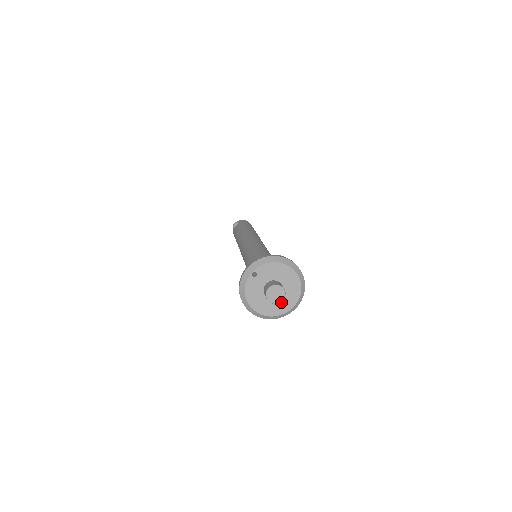
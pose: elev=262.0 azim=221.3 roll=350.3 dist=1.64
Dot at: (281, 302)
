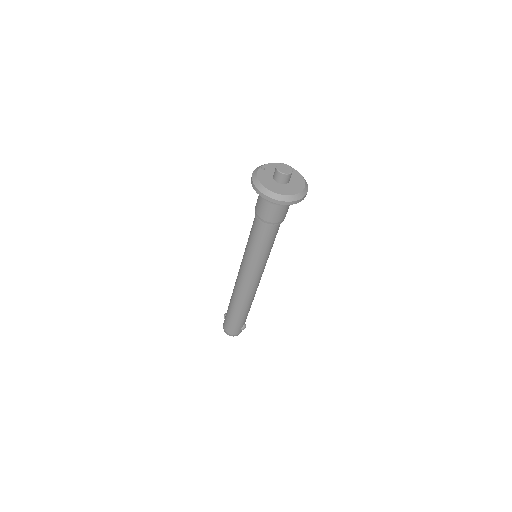
Dot at: (291, 187)
